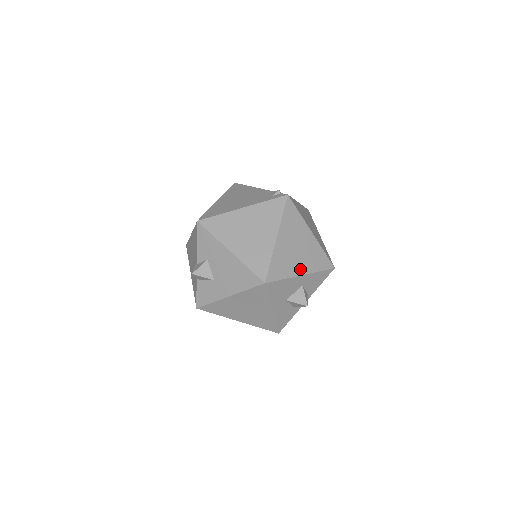
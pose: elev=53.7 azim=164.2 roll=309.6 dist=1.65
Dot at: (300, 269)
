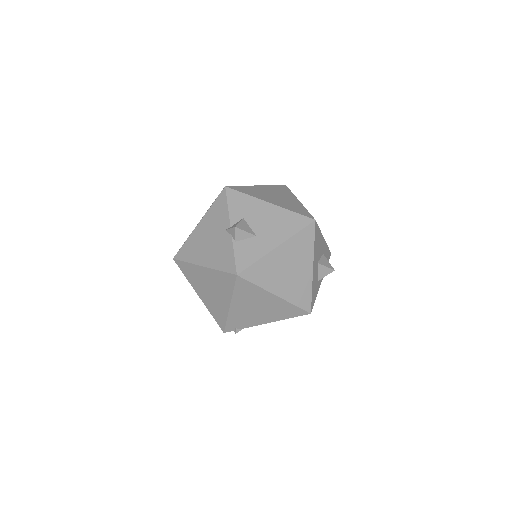
Dot at: occluded
